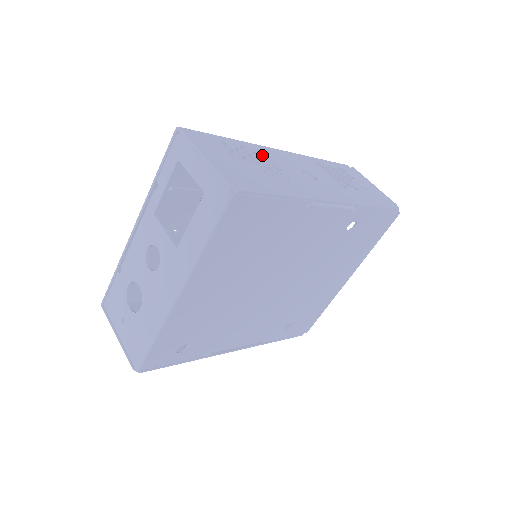
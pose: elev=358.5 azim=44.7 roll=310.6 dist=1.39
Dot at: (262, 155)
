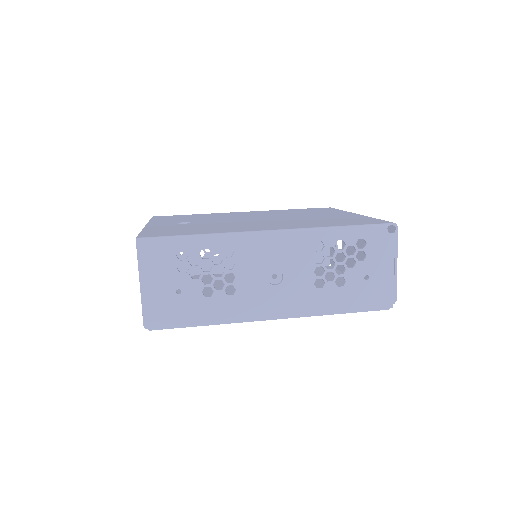
Dot at: (224, 258)
